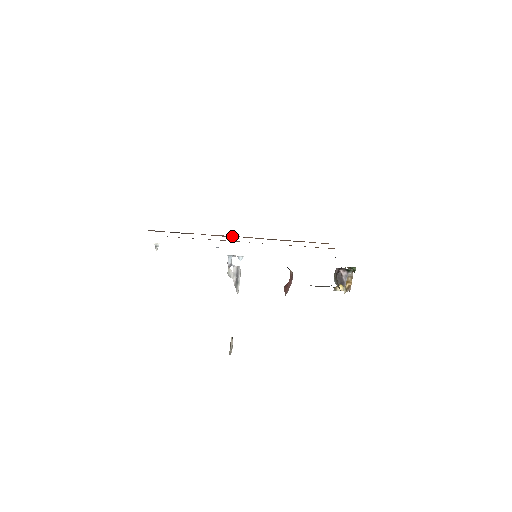
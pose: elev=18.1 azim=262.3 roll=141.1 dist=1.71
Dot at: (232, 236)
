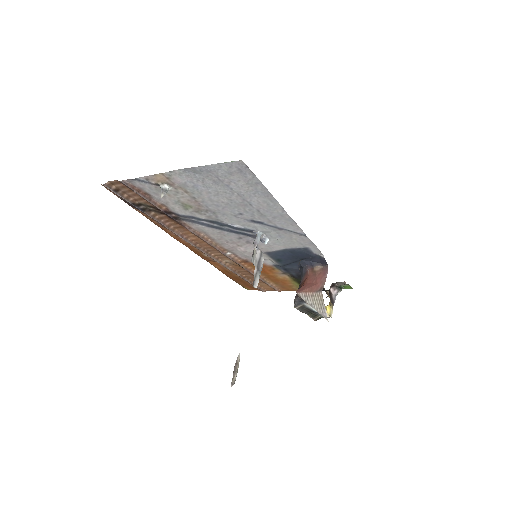
Dot at: (192, 242)
